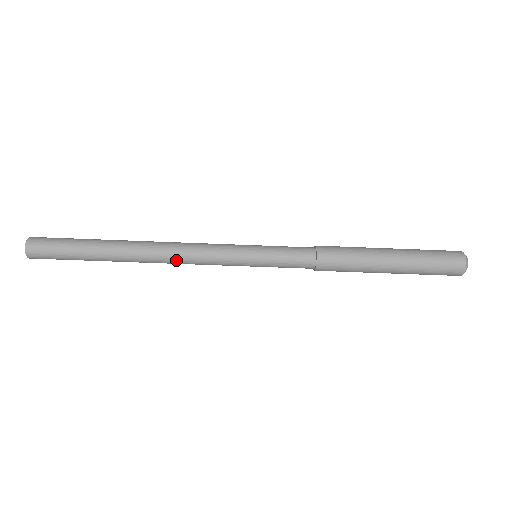
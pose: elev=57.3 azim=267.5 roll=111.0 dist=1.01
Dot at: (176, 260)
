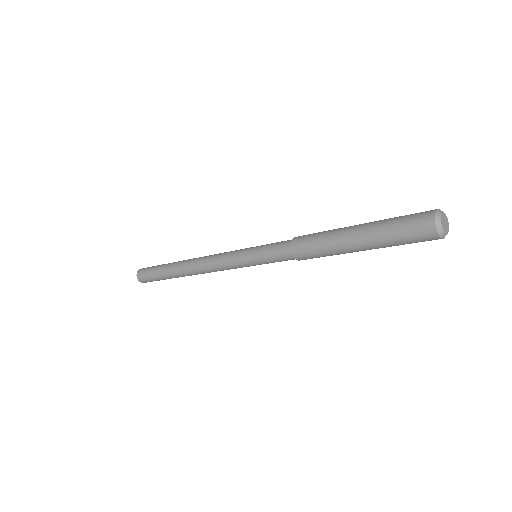
Dot at: occluded
